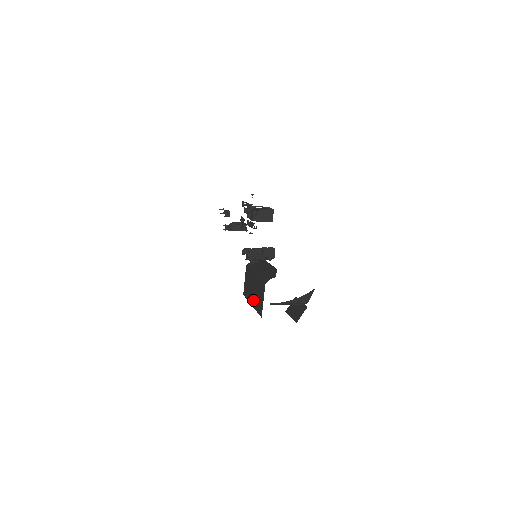
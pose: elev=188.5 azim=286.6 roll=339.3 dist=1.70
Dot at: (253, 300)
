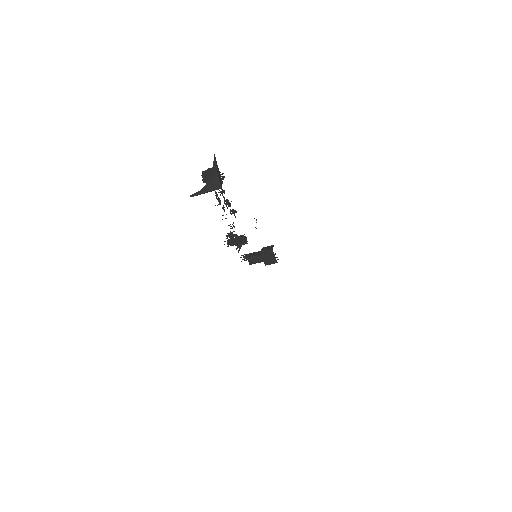
Dot at: occluded
